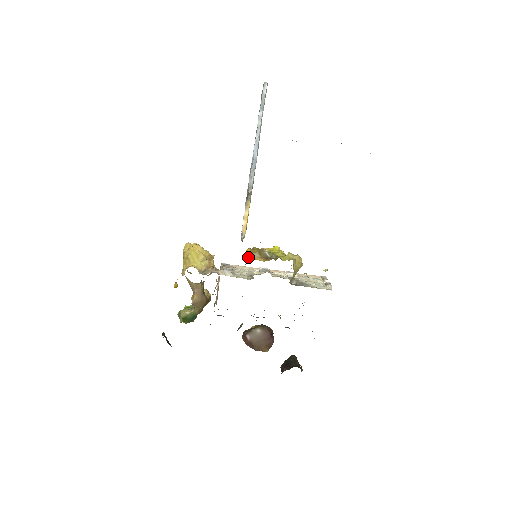
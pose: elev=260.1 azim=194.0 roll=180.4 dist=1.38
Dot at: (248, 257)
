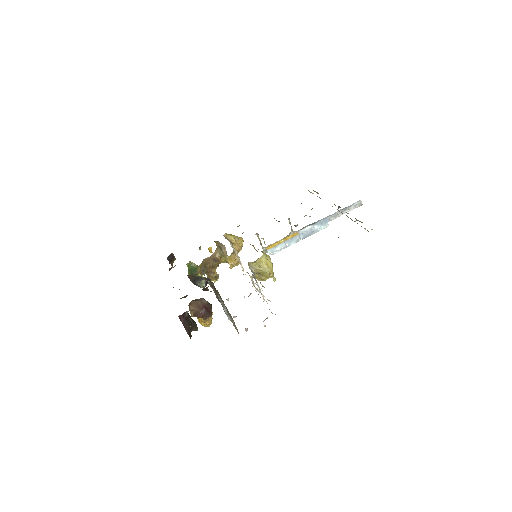
Dot at: occluded
